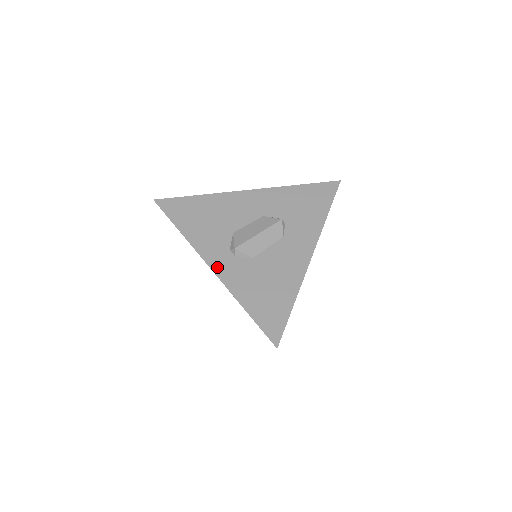
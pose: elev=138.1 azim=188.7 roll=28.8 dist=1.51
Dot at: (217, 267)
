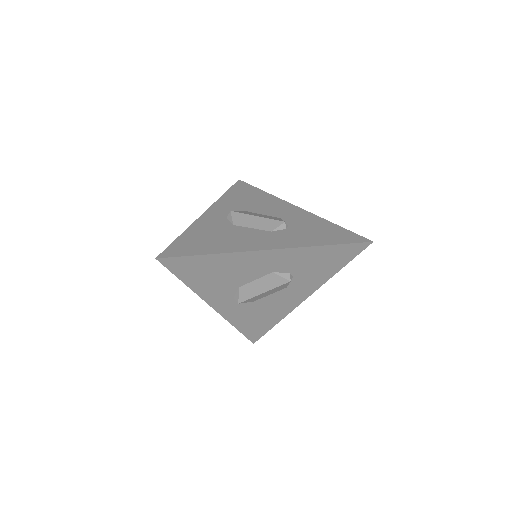
Dot at: (208, 214)
